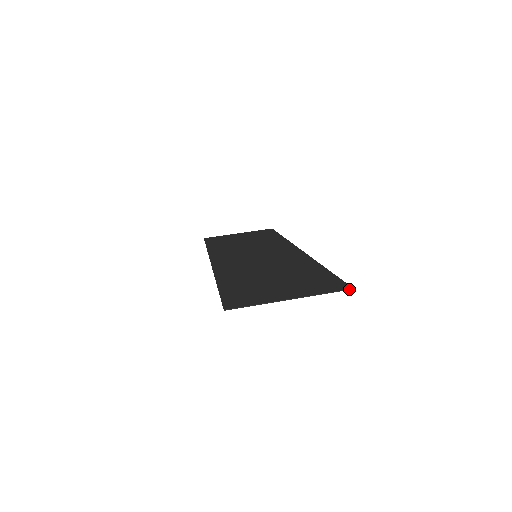
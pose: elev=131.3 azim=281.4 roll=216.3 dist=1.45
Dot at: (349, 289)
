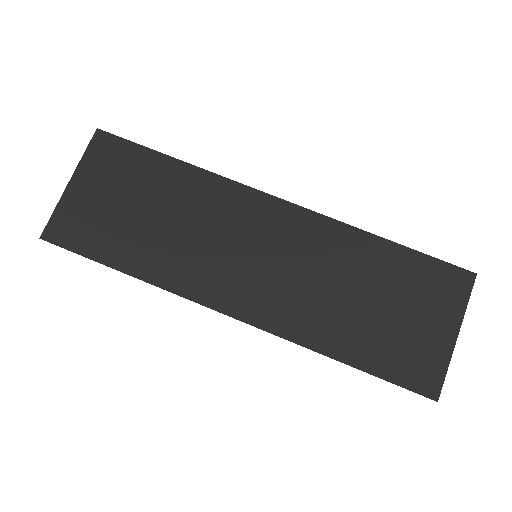
Dot at: occluded
